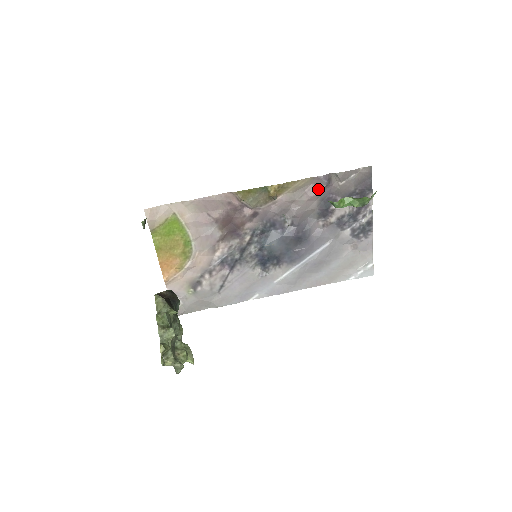
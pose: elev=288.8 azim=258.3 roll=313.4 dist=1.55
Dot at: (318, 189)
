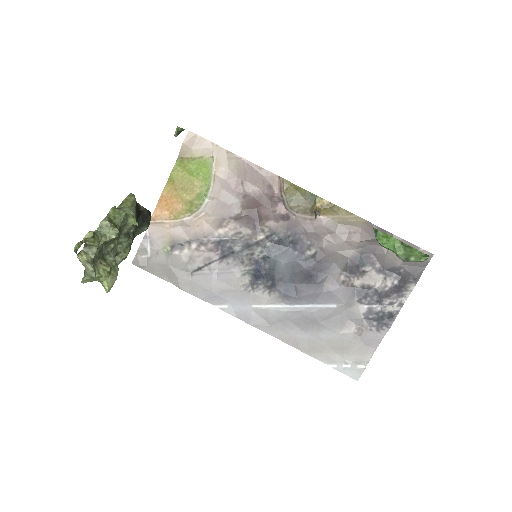
Dot at: (364, 237)
